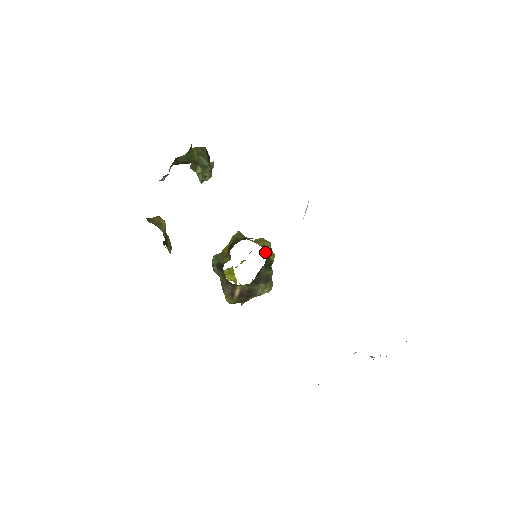
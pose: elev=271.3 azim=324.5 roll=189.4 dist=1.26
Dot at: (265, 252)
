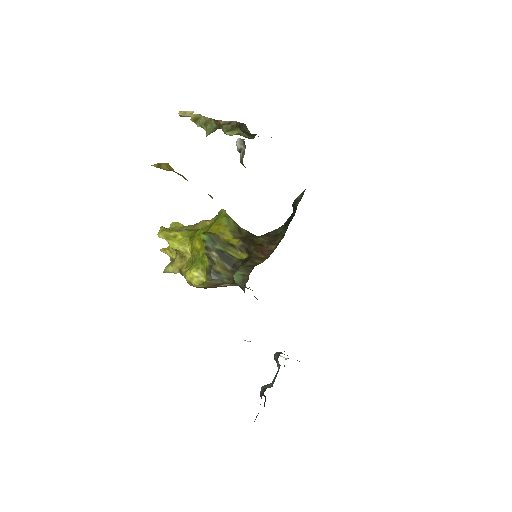
Dot at: occluded
